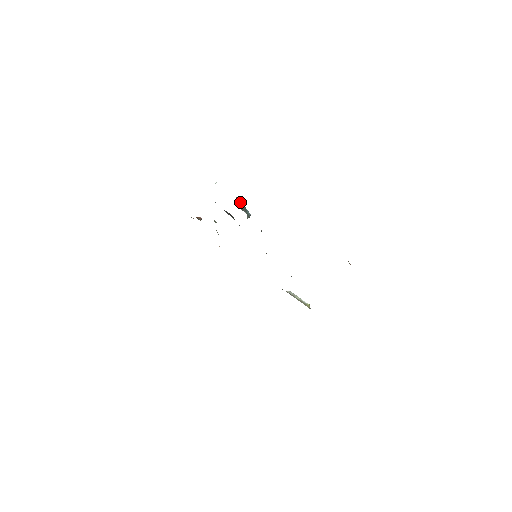
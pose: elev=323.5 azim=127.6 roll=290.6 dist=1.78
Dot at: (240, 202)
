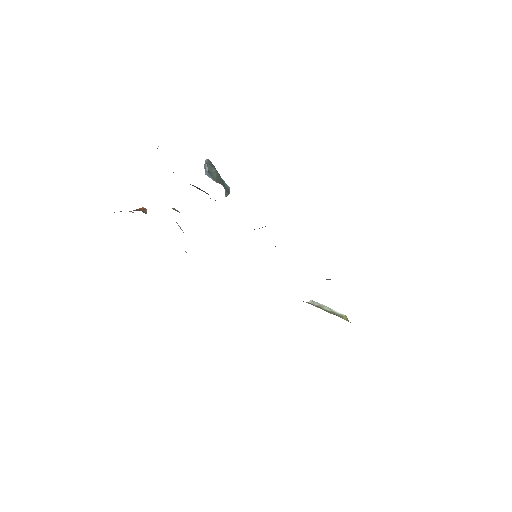
Dot at: (212, 168)
